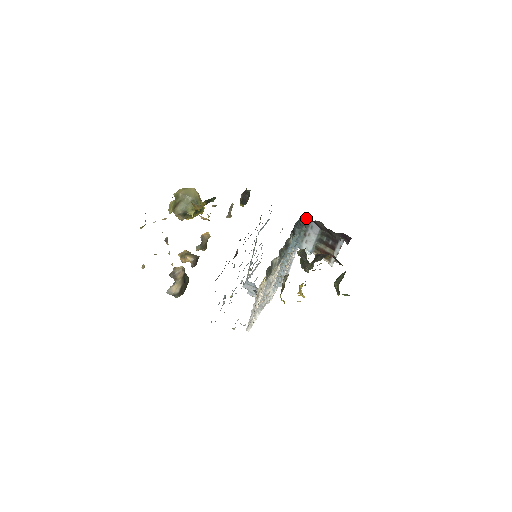
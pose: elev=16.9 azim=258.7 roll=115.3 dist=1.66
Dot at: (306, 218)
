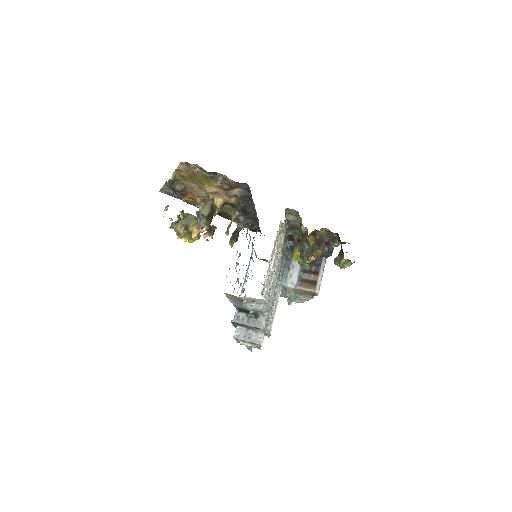
Dot at: (291, 243)
